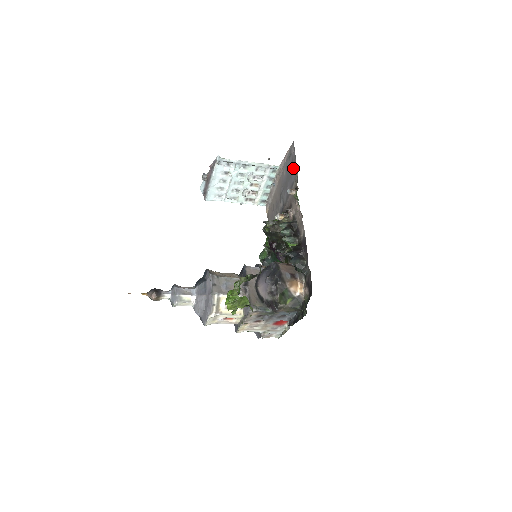
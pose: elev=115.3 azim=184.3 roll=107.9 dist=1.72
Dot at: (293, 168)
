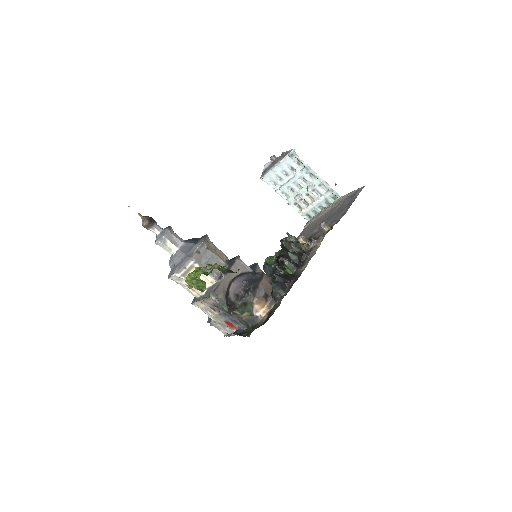
Dot at: (346, 208)
